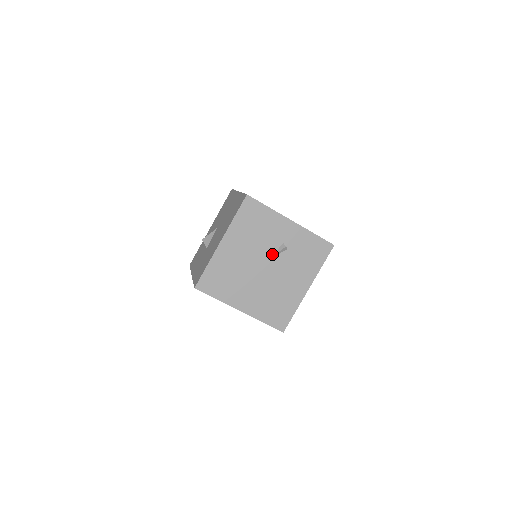
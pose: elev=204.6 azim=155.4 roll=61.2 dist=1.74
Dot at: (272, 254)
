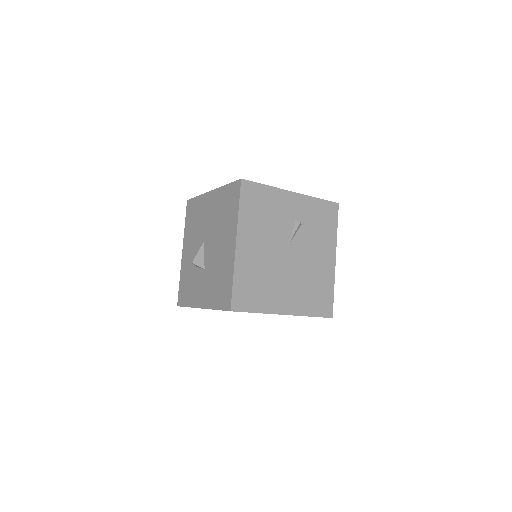
Dot at: (290, 236)
